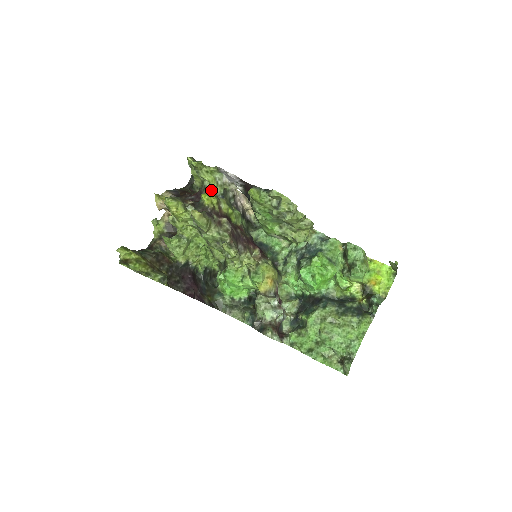
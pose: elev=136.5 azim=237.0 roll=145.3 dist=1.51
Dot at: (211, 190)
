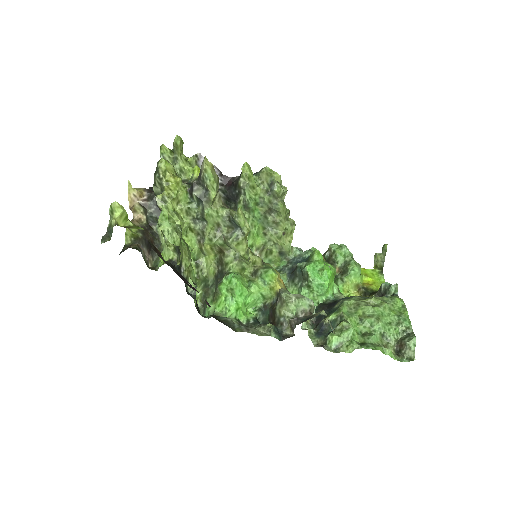
Dot at: occluded
